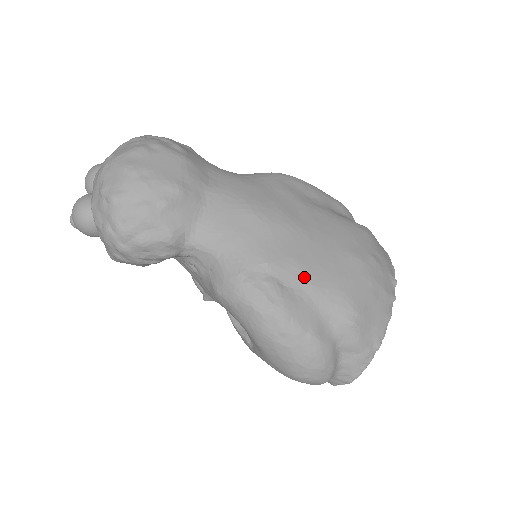
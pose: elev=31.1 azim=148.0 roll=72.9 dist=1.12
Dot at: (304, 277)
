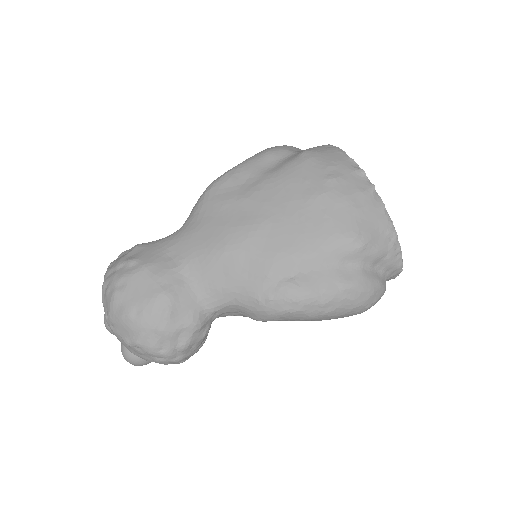
Dot at: (299, 256)
